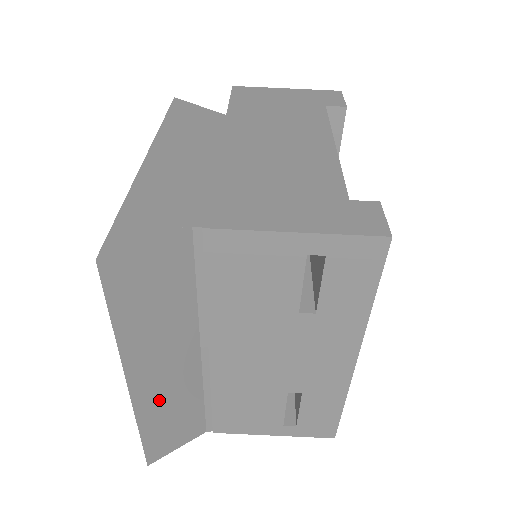
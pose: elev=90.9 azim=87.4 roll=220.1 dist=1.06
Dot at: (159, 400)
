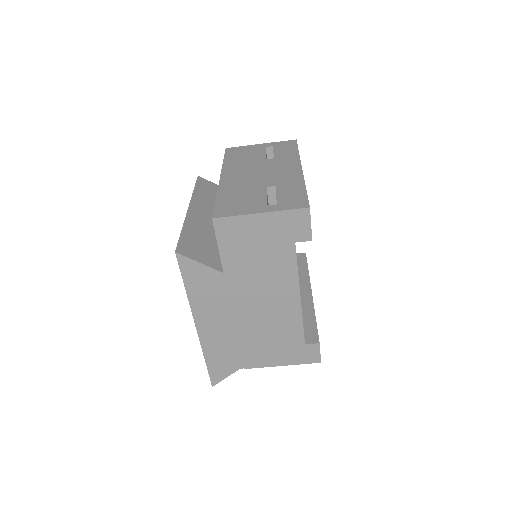
Dot at: occluded
